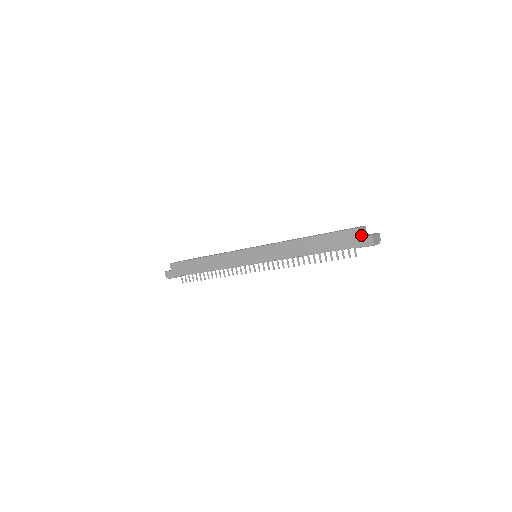
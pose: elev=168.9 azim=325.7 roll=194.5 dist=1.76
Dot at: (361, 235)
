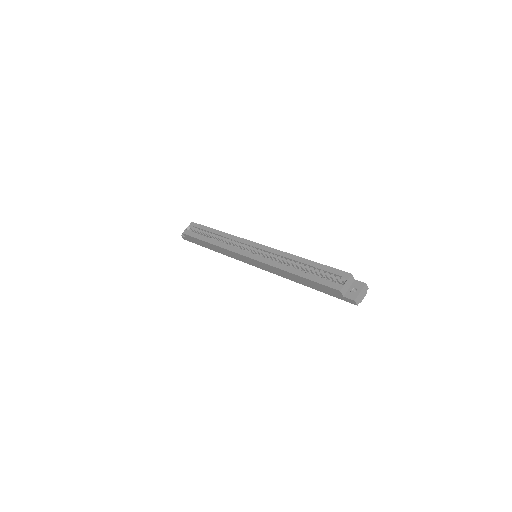
Dot at: (346, 291)
